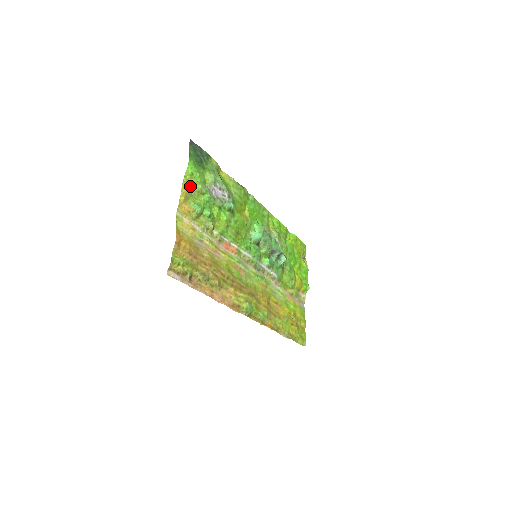
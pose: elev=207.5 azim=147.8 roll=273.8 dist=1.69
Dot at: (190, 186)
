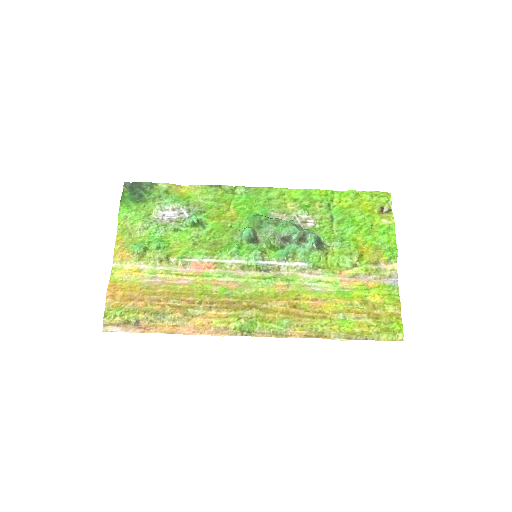
Dot at: (127, 230)
